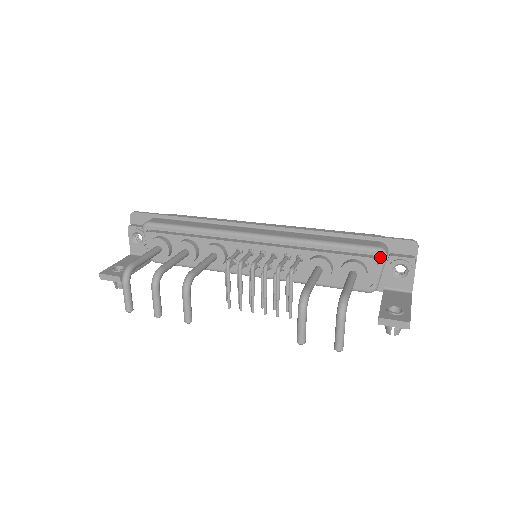
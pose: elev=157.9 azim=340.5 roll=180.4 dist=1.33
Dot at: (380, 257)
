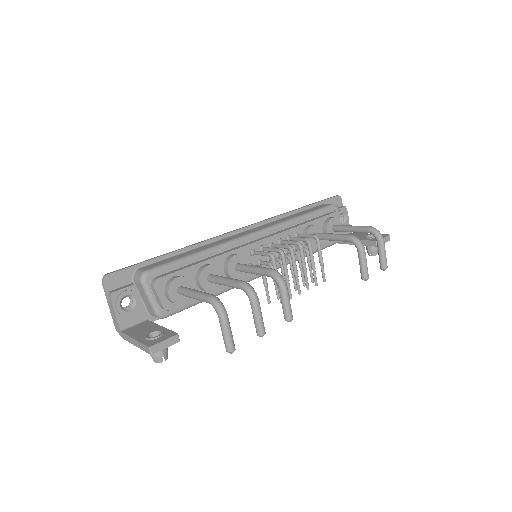
Dot at: (337, 210)
